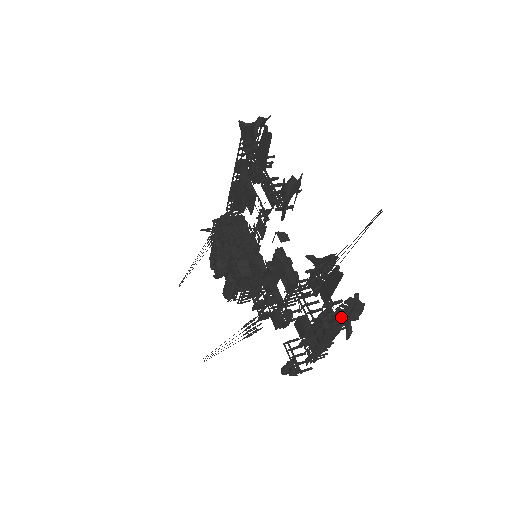
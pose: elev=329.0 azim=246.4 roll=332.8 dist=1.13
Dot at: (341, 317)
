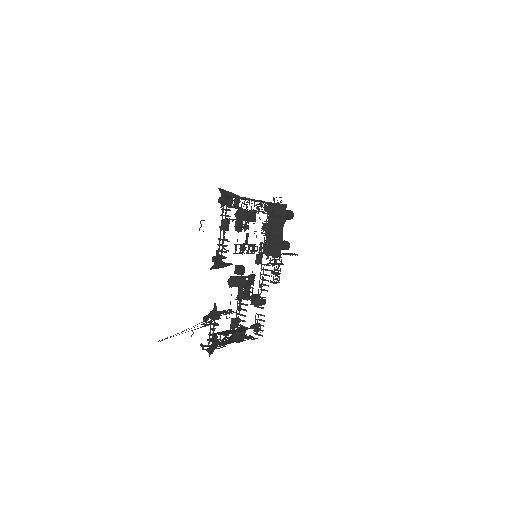
Dot at: occluded
